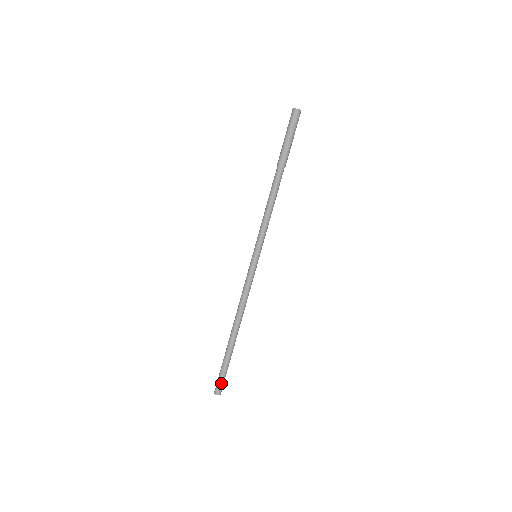
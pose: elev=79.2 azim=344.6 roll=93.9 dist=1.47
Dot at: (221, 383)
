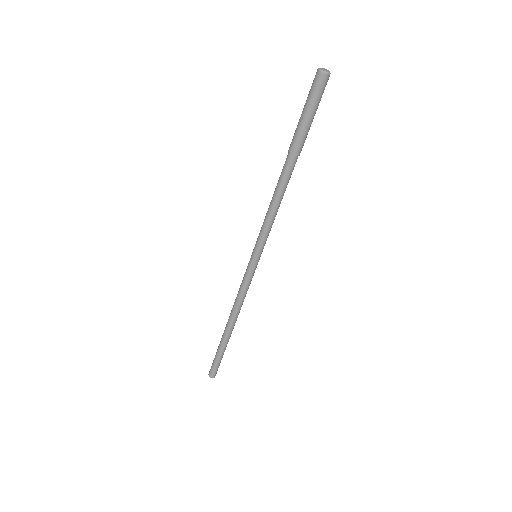
Dot at: occluded
